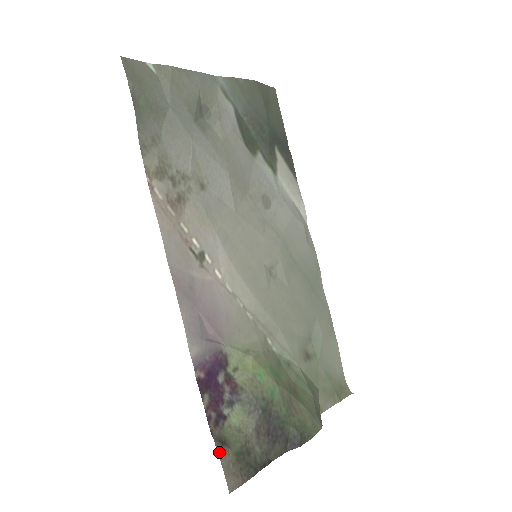
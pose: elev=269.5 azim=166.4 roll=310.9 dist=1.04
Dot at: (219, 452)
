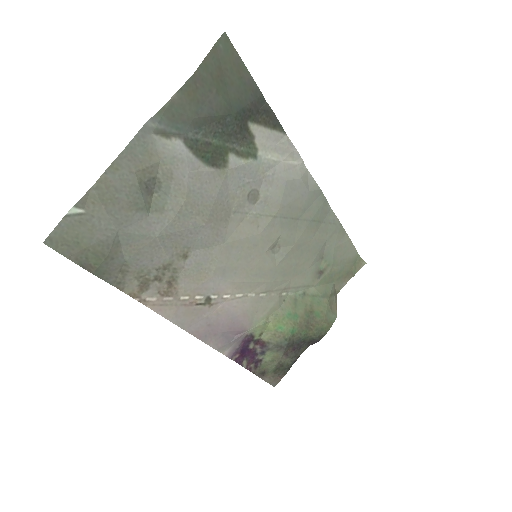
Dot at: (262, 378)
